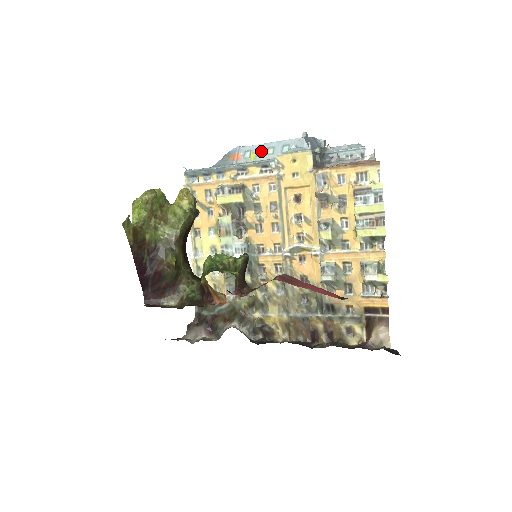
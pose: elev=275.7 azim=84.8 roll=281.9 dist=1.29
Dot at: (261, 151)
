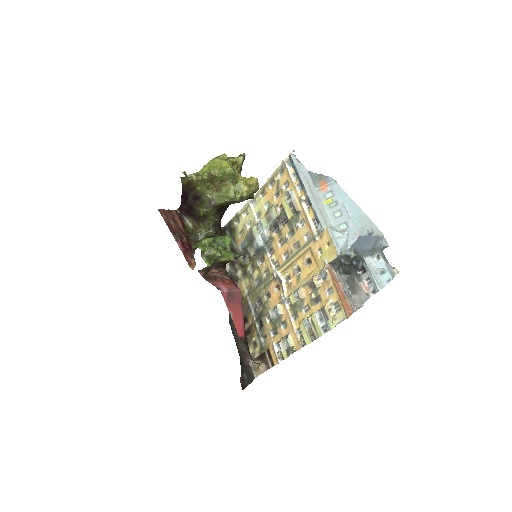
Dot at: (335, 205)
